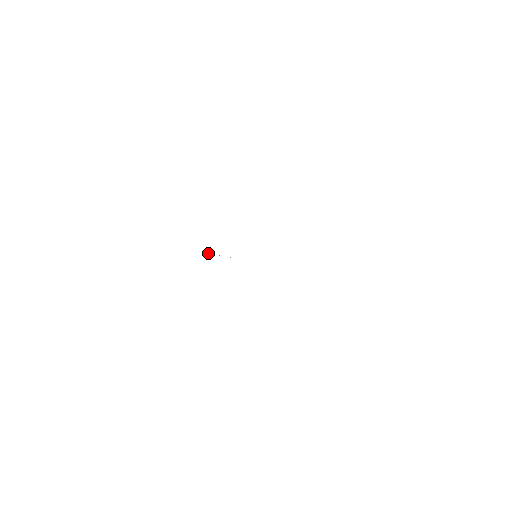
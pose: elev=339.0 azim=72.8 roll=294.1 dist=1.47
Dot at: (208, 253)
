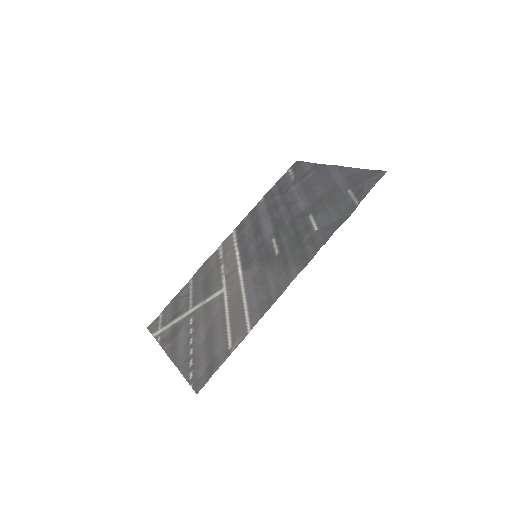
Dot at: (229, 296)
